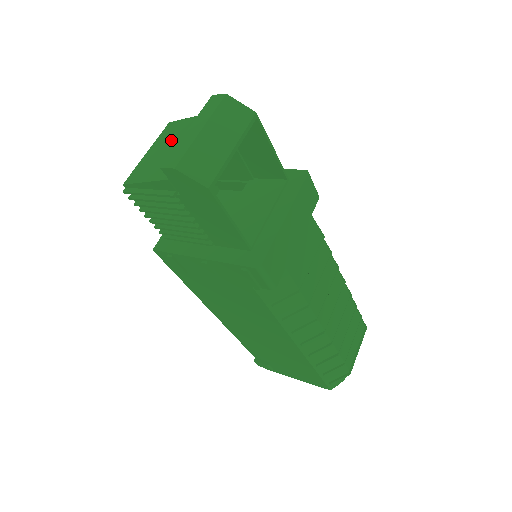
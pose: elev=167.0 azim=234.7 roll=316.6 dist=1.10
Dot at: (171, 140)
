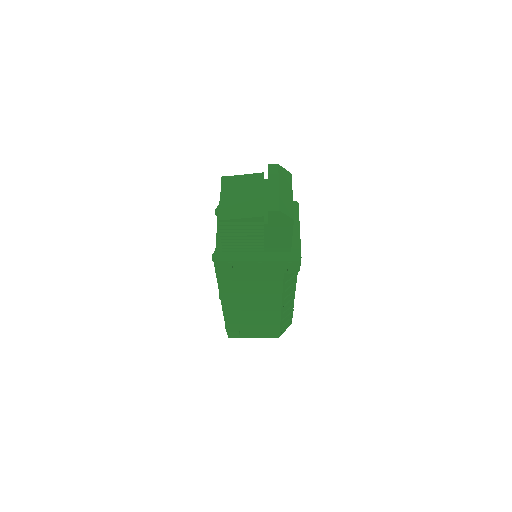
Dot at: (239, 190)
